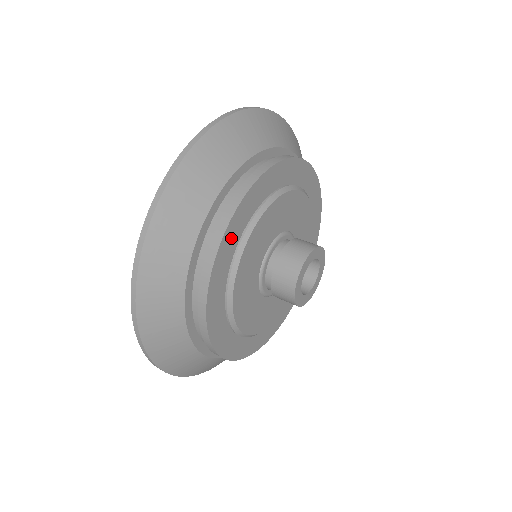
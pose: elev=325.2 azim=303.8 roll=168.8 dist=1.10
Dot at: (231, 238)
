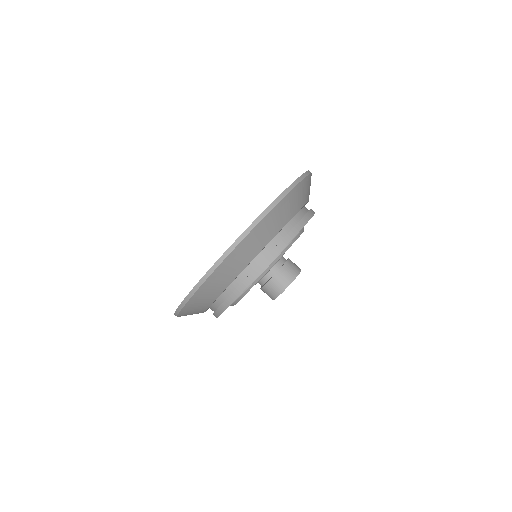
Dot at: occluded
